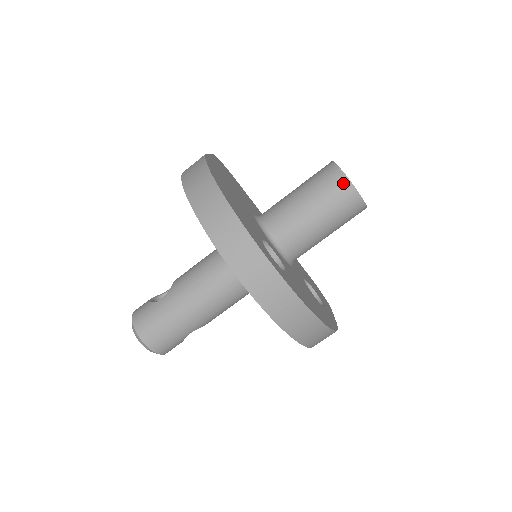
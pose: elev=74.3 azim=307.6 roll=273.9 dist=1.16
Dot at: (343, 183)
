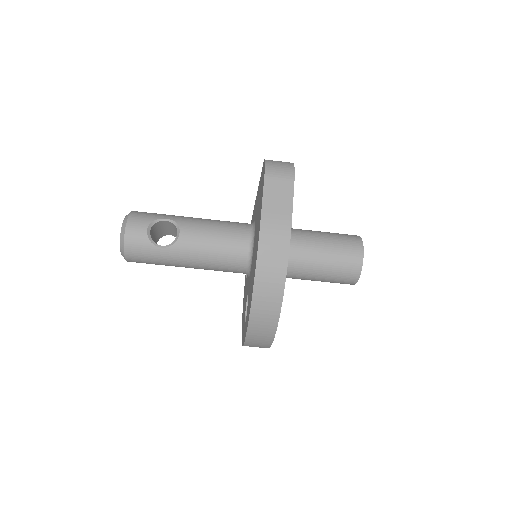
Dot at: (352, 281)
